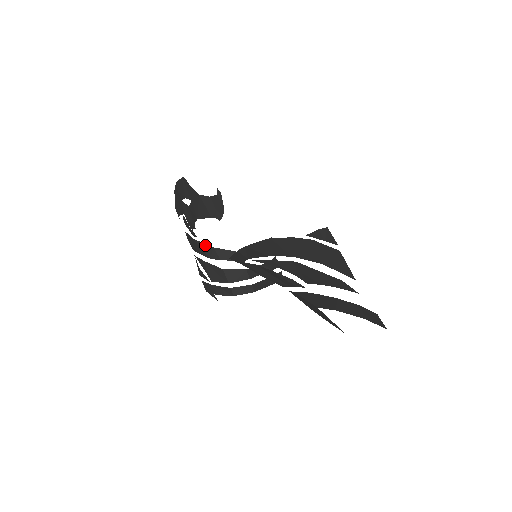
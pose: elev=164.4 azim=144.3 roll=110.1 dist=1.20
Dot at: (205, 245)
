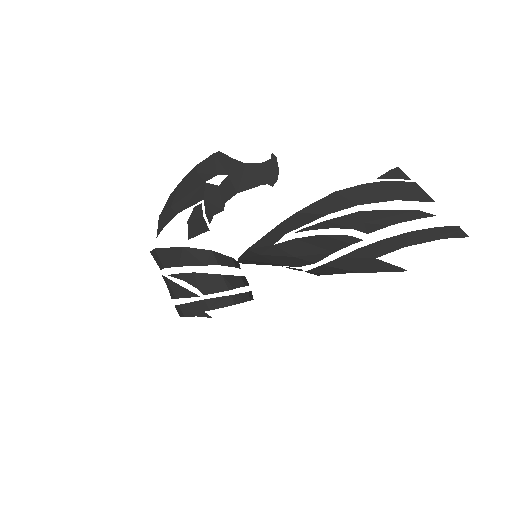
Dot at: (199, 250)
